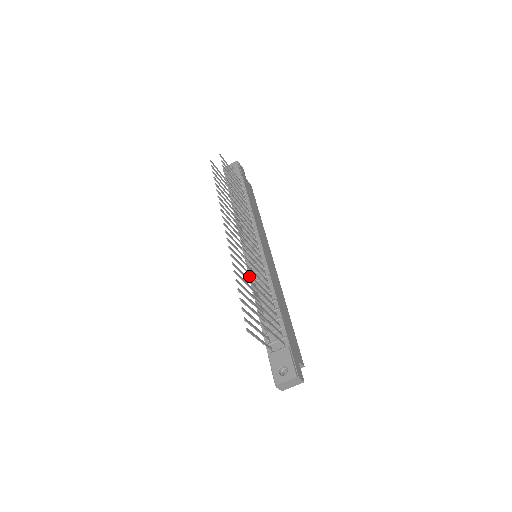
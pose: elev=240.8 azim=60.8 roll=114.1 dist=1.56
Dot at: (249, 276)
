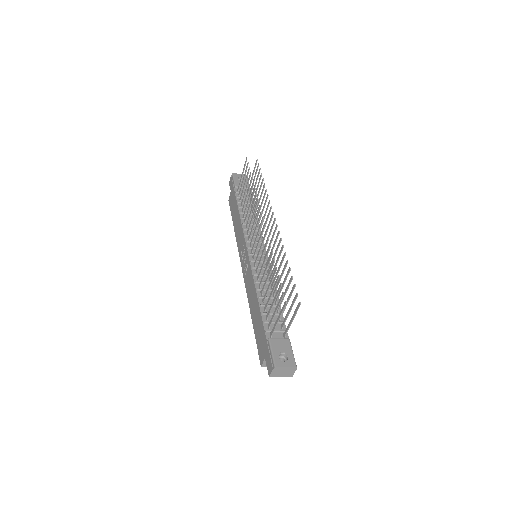
Dot at: (287, 262)
